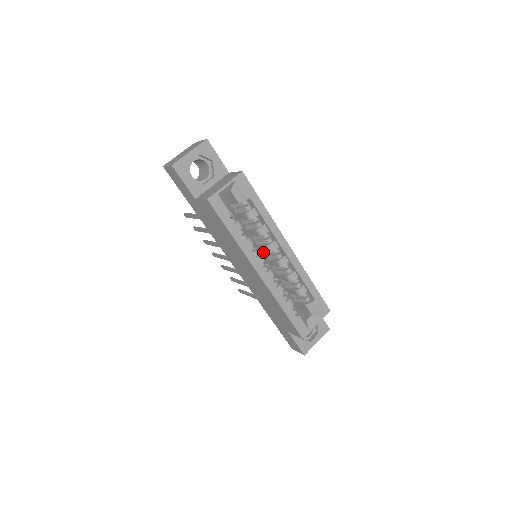
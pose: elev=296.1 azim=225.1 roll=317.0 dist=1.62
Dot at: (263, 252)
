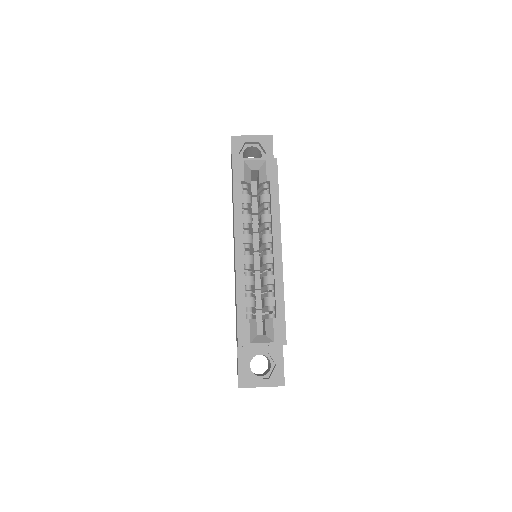
Dot at: (260, 248)
